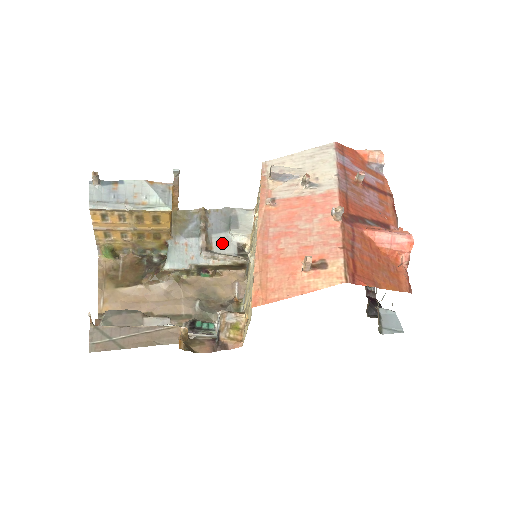
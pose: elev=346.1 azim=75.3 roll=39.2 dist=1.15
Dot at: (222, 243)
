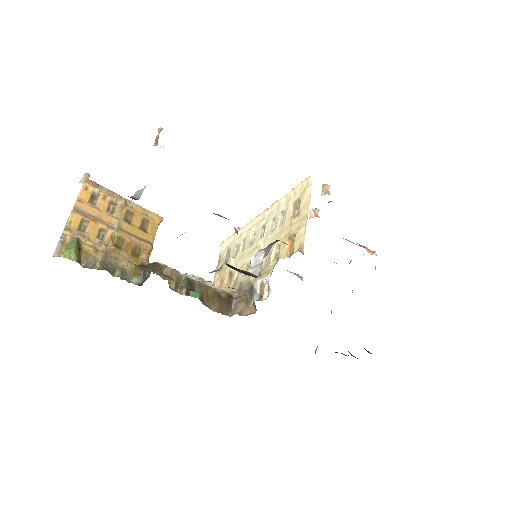
Dot at: occluded
